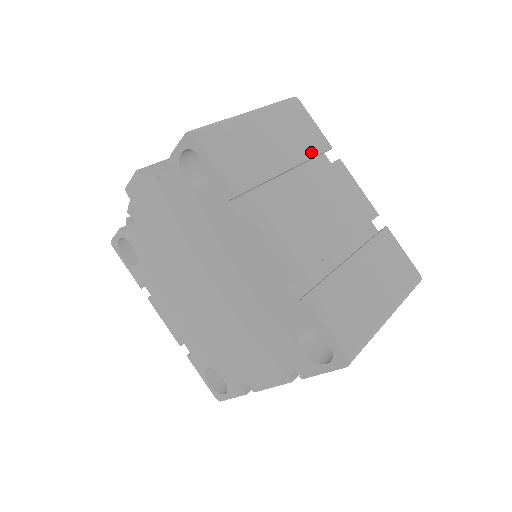
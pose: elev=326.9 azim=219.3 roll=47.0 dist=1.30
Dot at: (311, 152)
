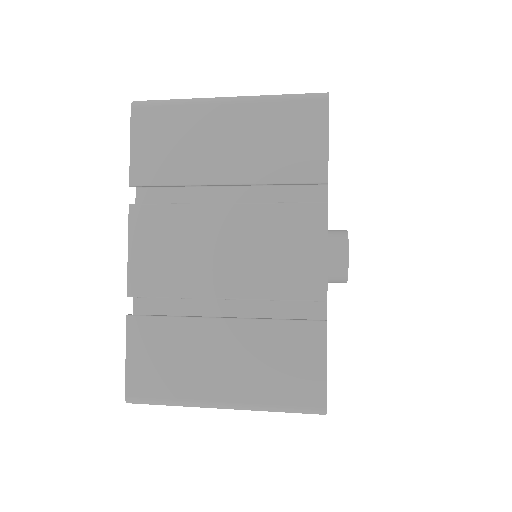
Dot at: occluded
